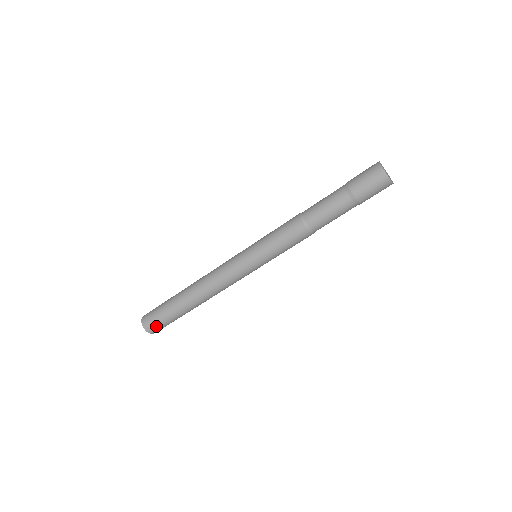
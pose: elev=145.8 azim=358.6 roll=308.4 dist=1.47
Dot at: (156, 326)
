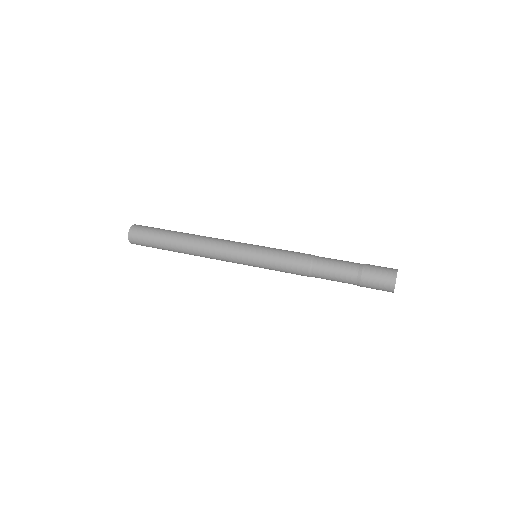
Dot at: (140, 243)
